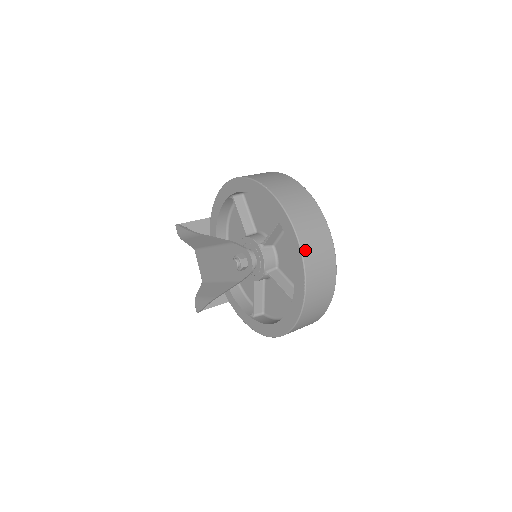
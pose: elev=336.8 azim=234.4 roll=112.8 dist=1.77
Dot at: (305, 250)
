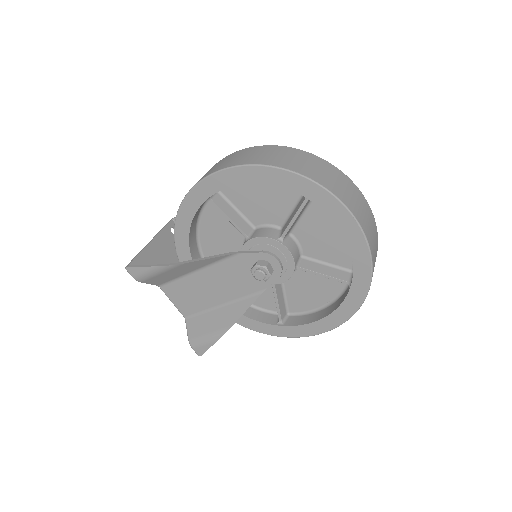
Dot at: (359, 220)
